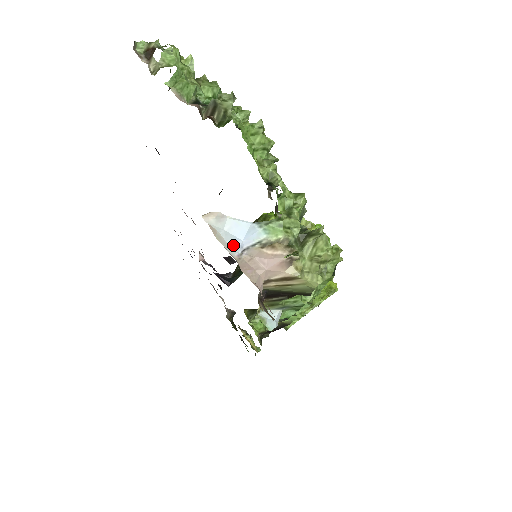
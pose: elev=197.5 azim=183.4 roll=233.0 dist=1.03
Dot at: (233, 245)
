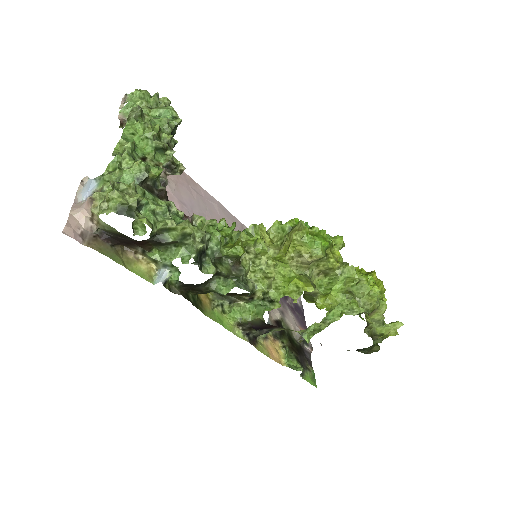
Dot at: (83, 195)
